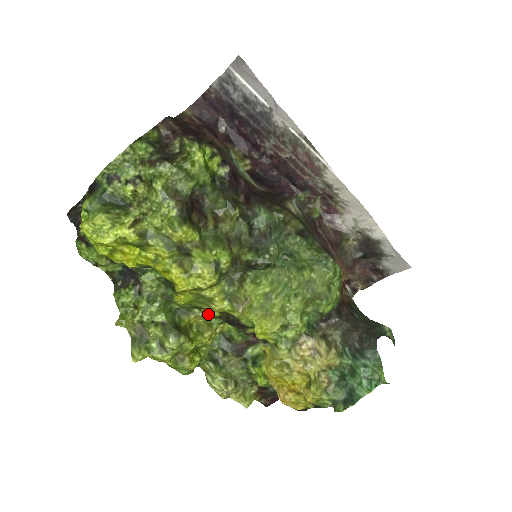
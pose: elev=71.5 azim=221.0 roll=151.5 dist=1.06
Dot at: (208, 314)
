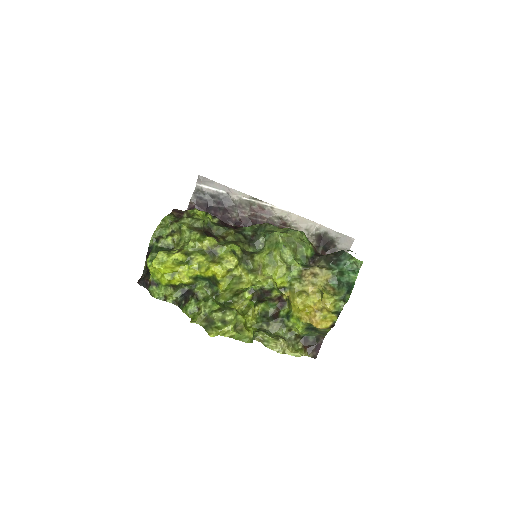
Dot at: (244, 298)
